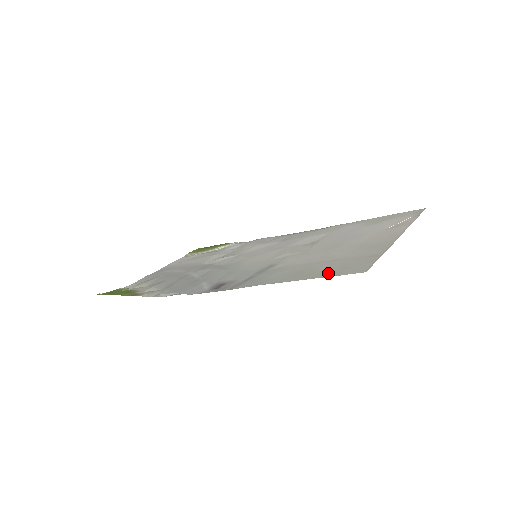
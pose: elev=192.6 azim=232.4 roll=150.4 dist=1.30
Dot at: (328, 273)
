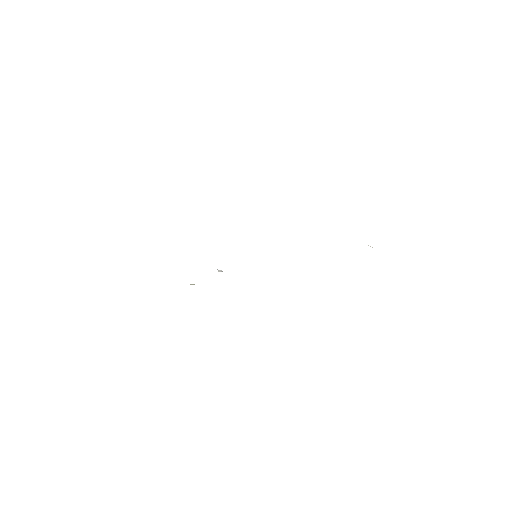
Dot at: occluded
